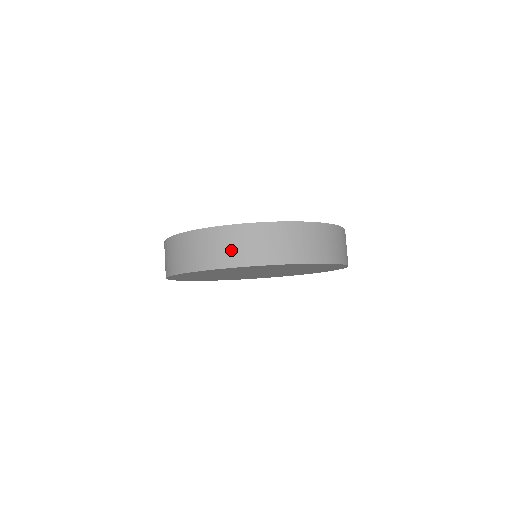
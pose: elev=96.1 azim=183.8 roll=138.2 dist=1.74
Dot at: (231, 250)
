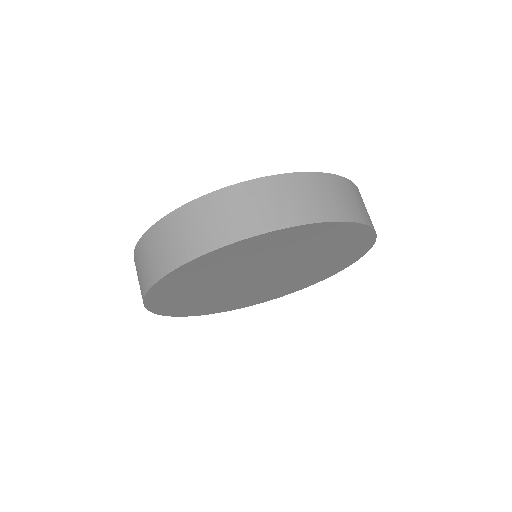
Dot at: (166, 250)
